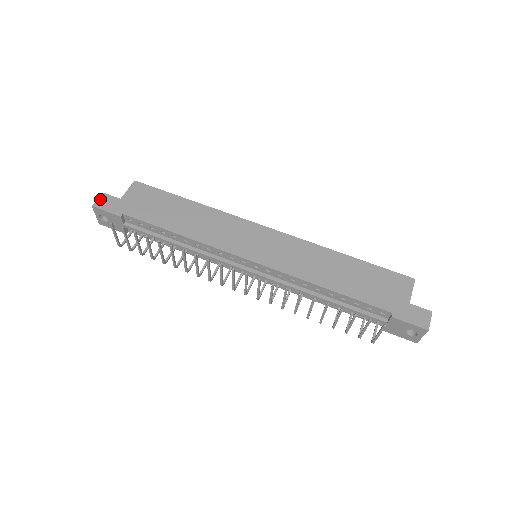
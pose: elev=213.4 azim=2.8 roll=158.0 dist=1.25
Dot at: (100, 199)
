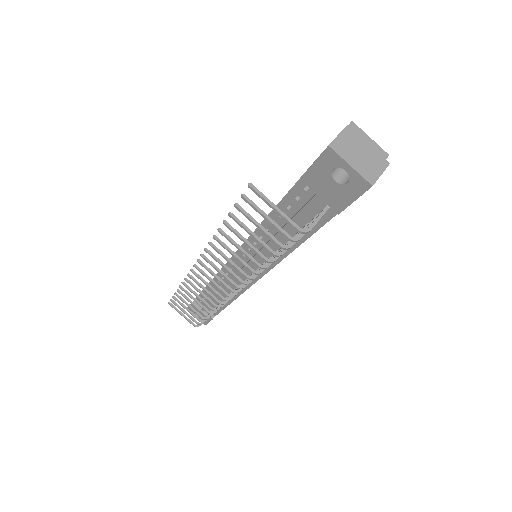
Dot at: occluded
